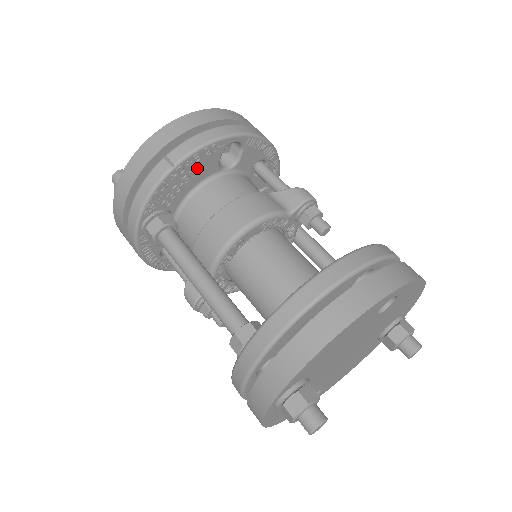
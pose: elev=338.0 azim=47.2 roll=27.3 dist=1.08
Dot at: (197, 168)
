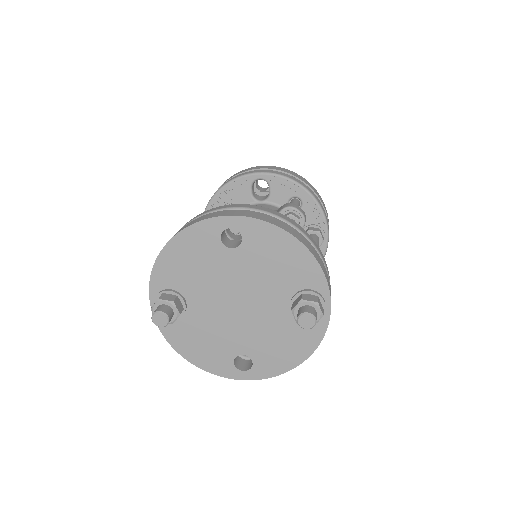
Dot at: (233, 197)
